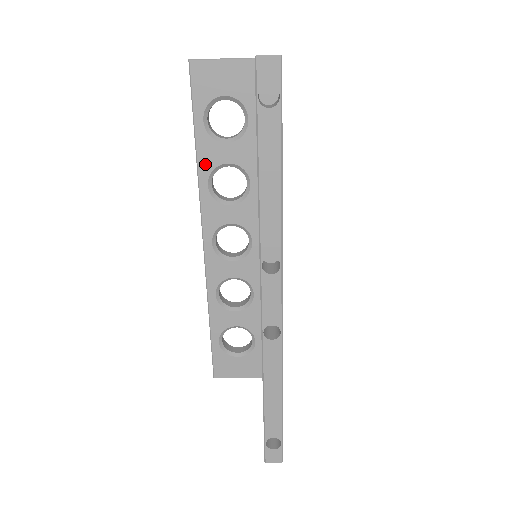
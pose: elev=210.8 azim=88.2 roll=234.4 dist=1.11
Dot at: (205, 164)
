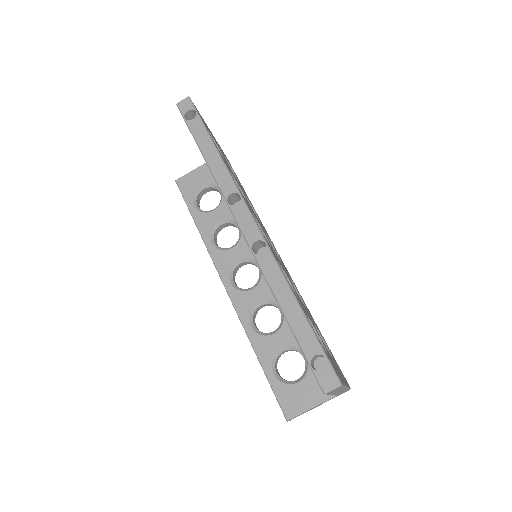
Dot at: (205, 230)
